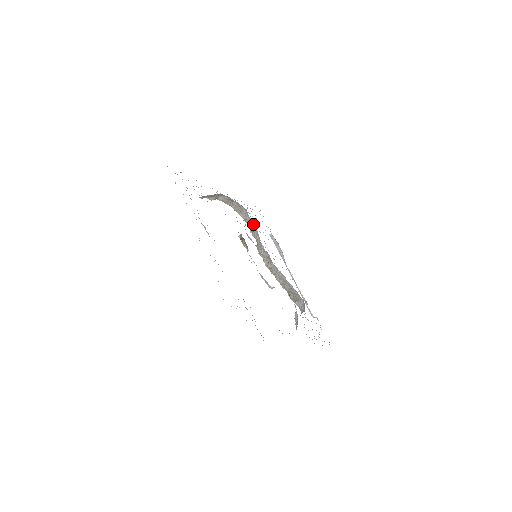
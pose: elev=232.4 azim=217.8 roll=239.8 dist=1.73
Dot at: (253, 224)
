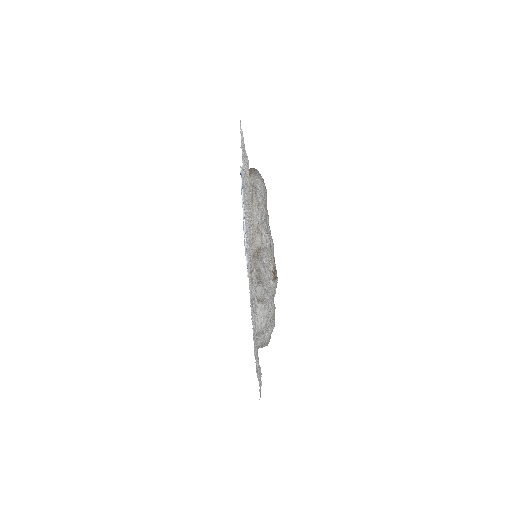
Dot at: (257, 196)
